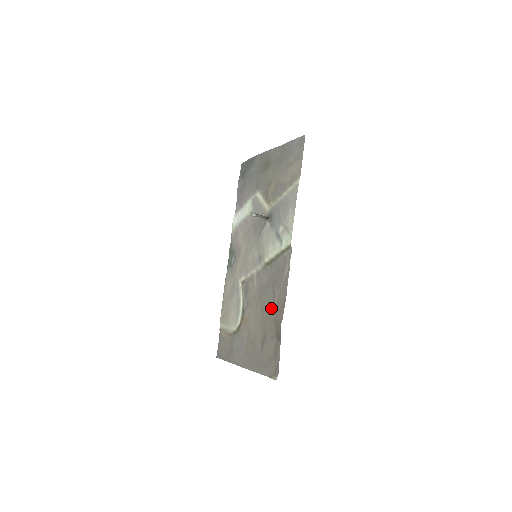
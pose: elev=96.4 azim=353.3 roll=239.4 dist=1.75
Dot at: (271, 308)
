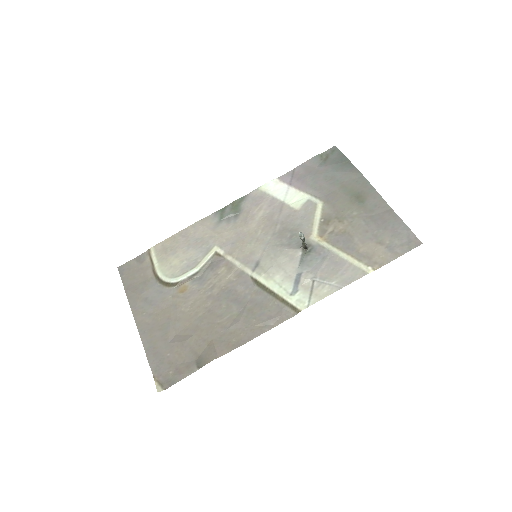
Dot at: (220, 326)
